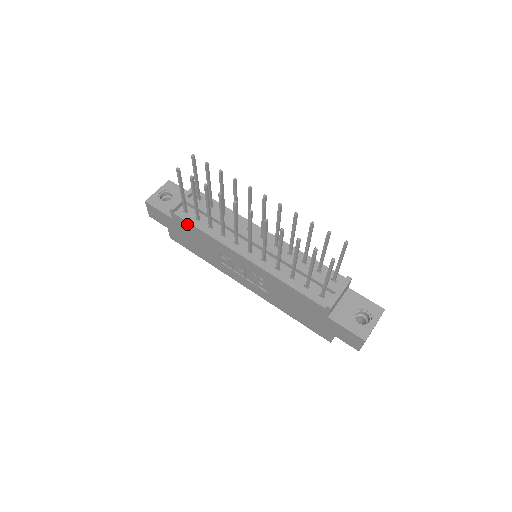
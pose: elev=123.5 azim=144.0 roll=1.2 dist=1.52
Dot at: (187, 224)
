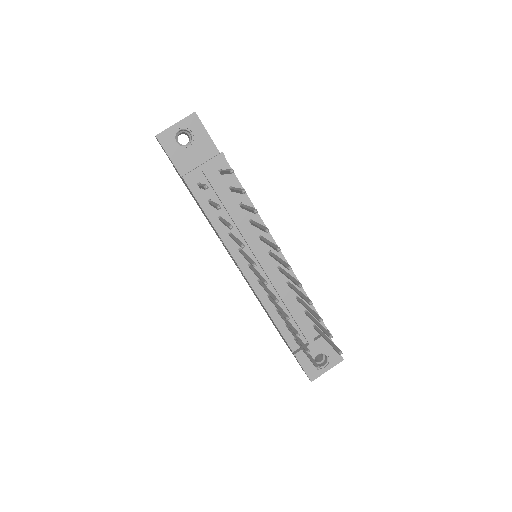
Dot at: (196, 200)
